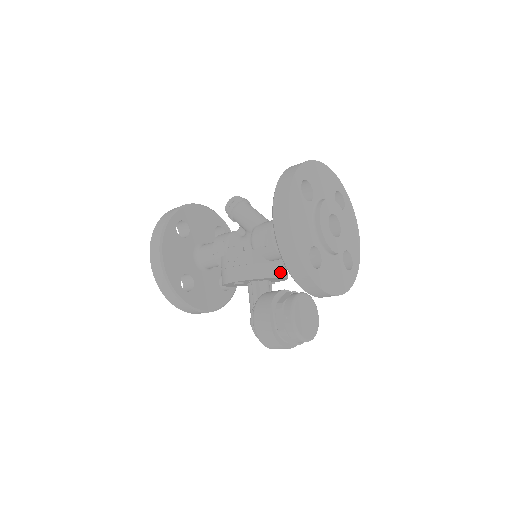
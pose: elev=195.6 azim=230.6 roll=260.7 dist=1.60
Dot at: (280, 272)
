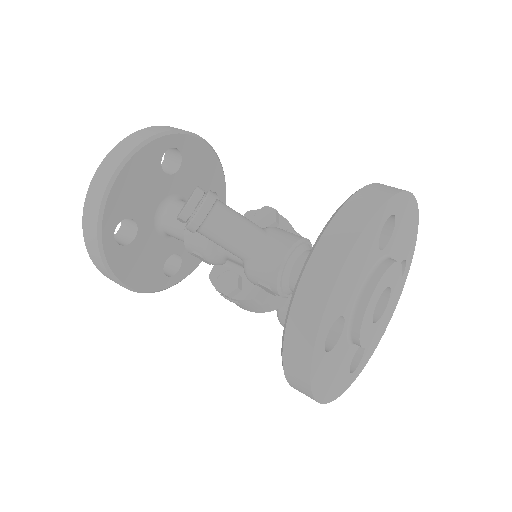
Dot at: occluded
